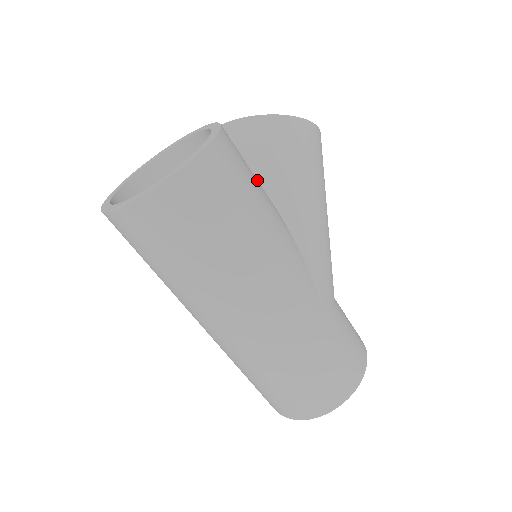
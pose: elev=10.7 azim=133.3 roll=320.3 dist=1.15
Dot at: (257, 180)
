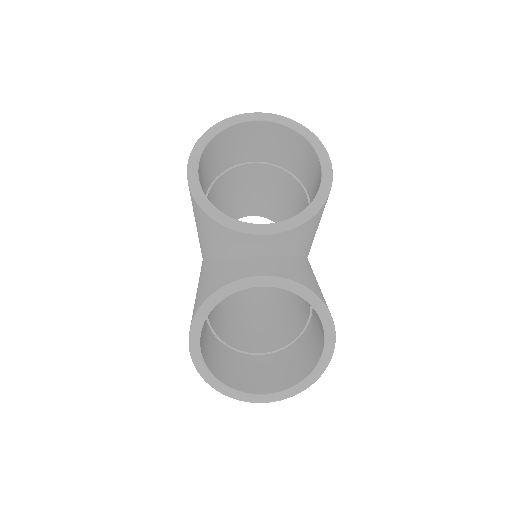
Dot at: (310, 272)
